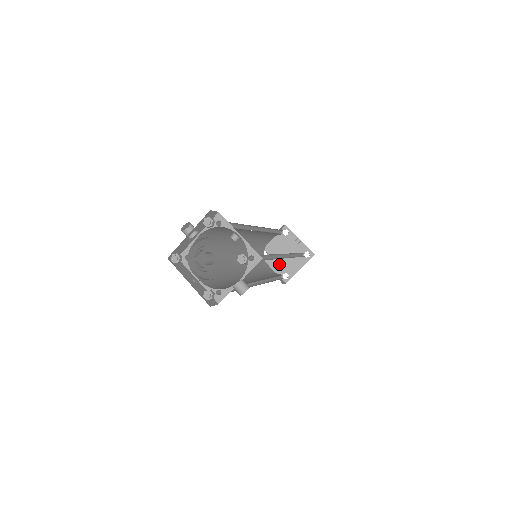
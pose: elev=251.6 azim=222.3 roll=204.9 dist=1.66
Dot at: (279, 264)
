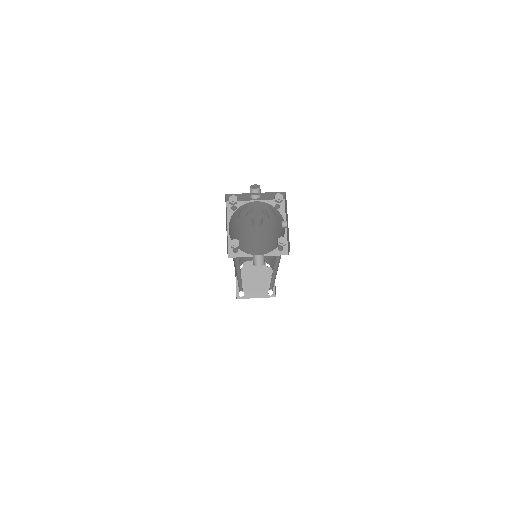
Dot at: (244, 281)
